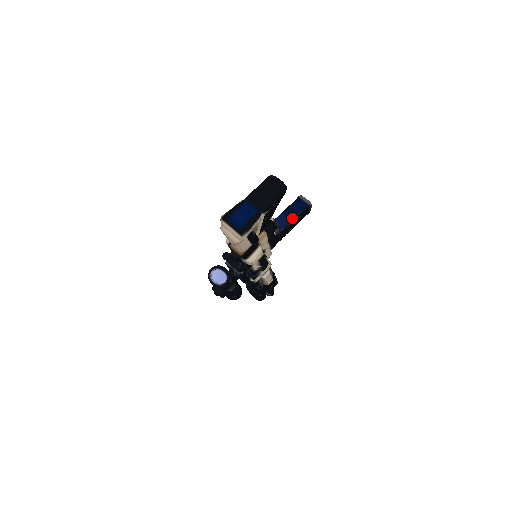
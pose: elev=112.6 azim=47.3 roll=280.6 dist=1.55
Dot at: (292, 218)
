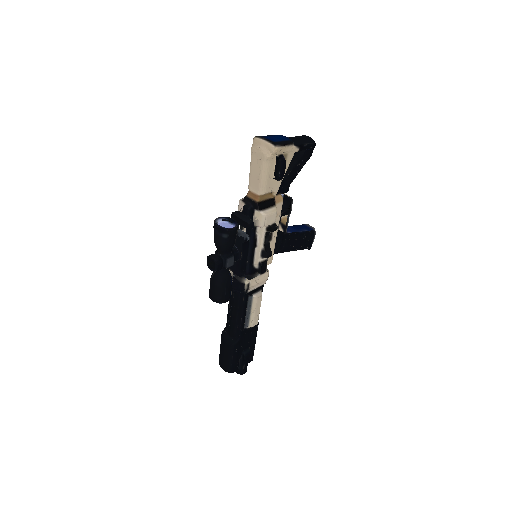
Dot at: (298, 230)
